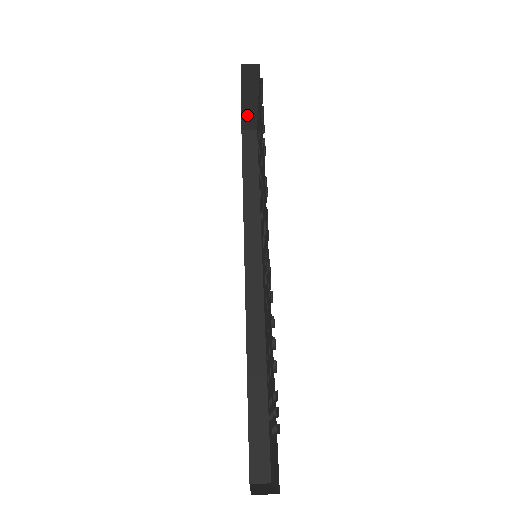
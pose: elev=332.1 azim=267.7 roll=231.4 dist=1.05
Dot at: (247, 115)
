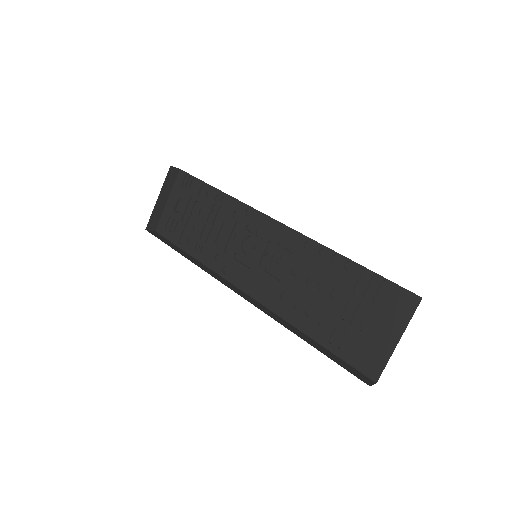
Dot at: (155, 215)
